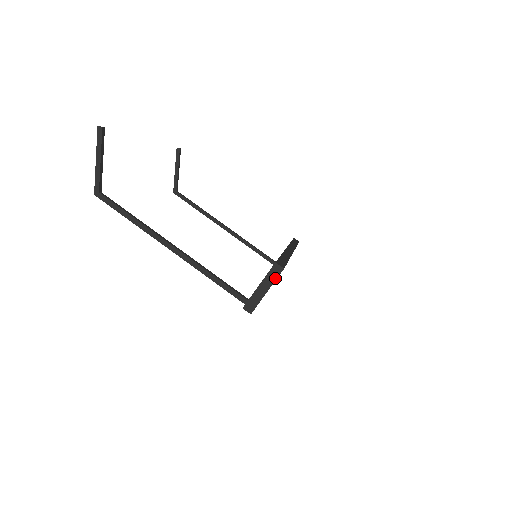
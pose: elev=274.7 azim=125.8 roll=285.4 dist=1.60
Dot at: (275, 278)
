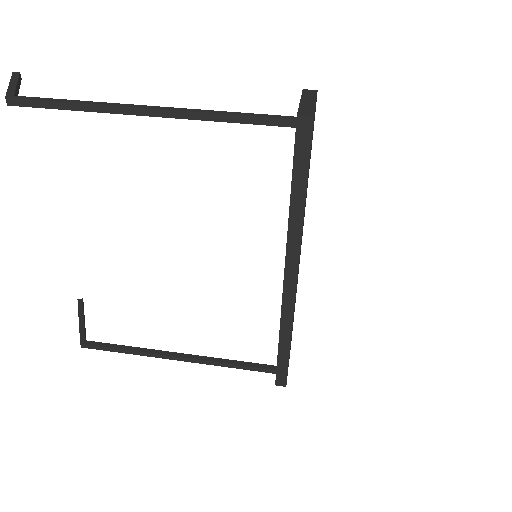
Dot at: (314, 95)
